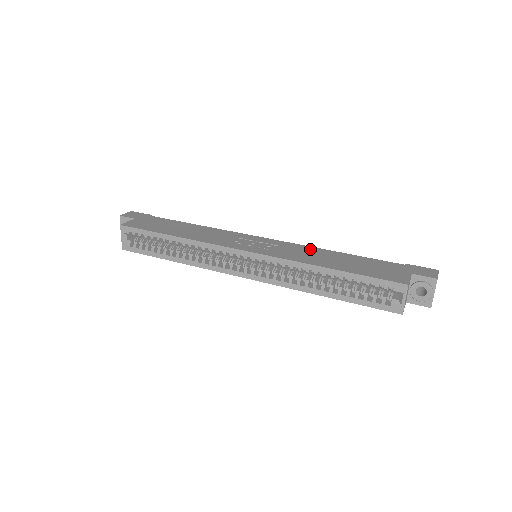
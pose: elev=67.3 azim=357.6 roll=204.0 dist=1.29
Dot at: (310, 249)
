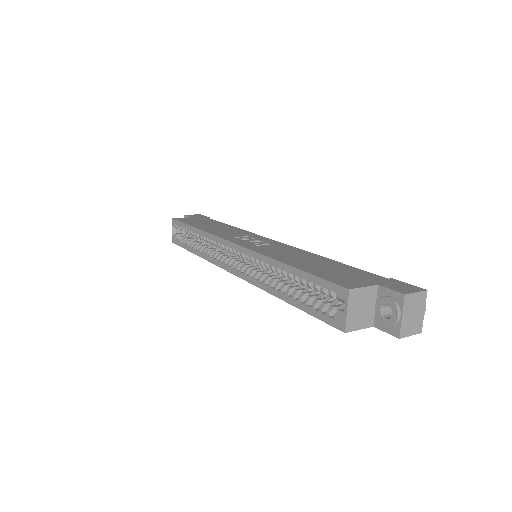
Dot at: (300, 251)
